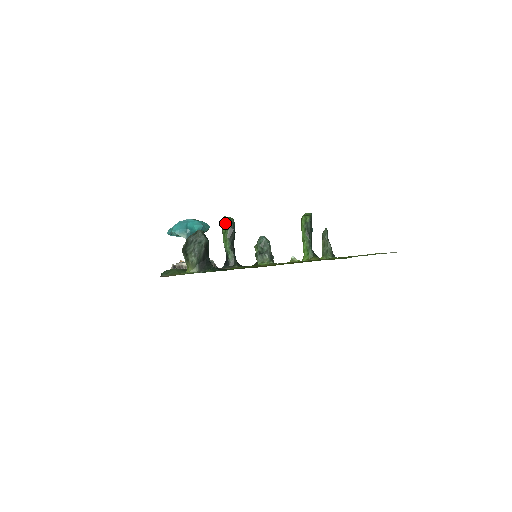
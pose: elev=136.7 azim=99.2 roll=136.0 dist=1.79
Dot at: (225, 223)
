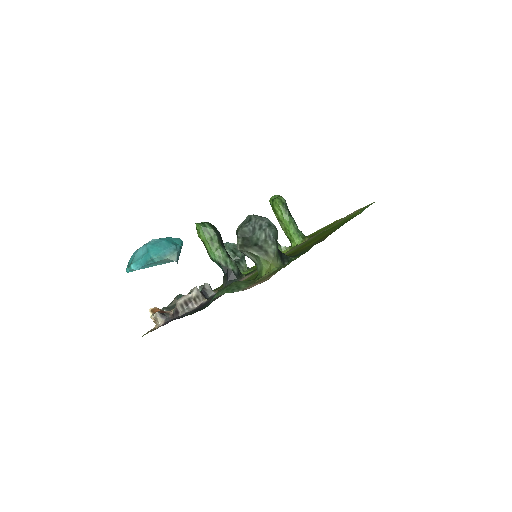
Dot at: (207, 228)
